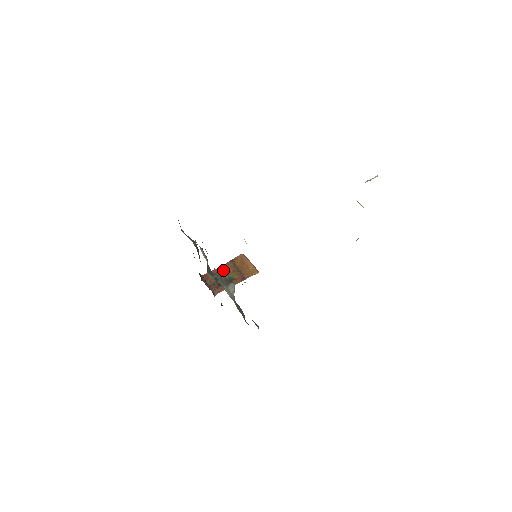
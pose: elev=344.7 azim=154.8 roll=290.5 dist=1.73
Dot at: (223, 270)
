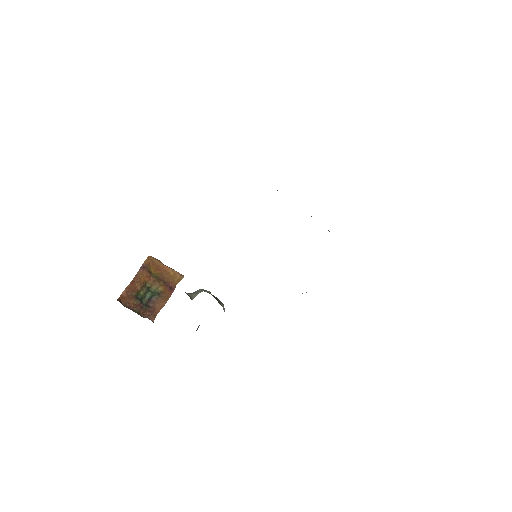
Dot at: (139, 284)
